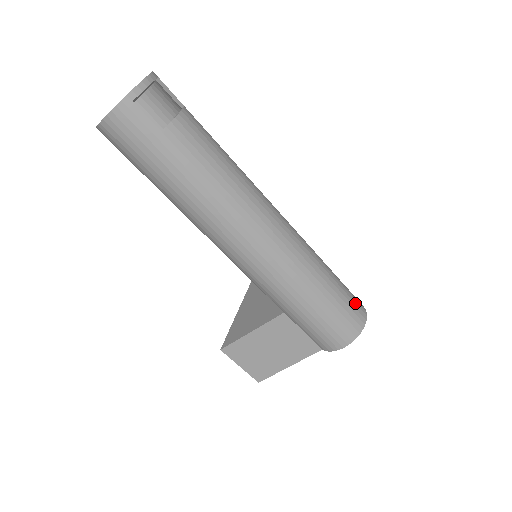
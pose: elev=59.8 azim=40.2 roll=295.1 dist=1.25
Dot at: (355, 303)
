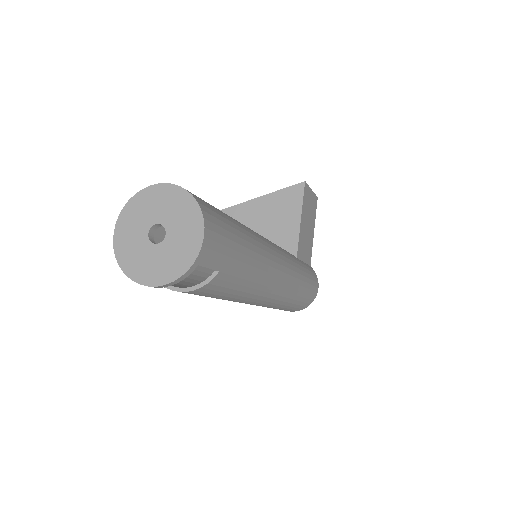
Dot at: (299, 308)
